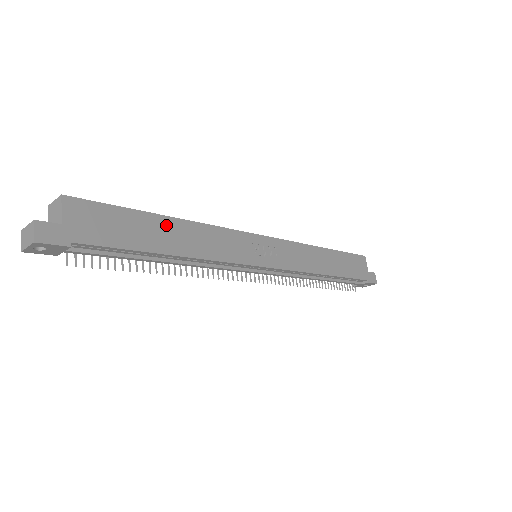
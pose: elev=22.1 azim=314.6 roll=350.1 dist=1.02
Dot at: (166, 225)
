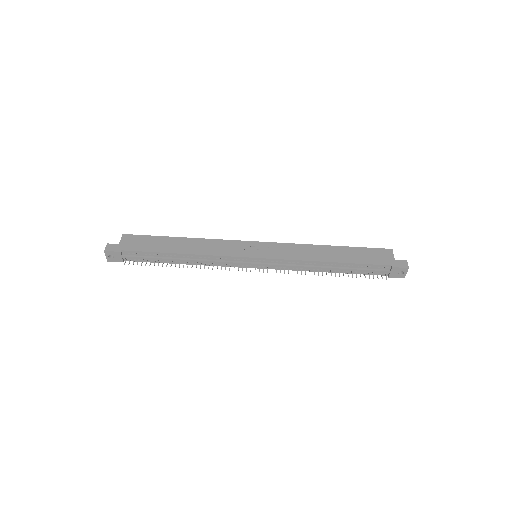
Dot at: (178, 241)
